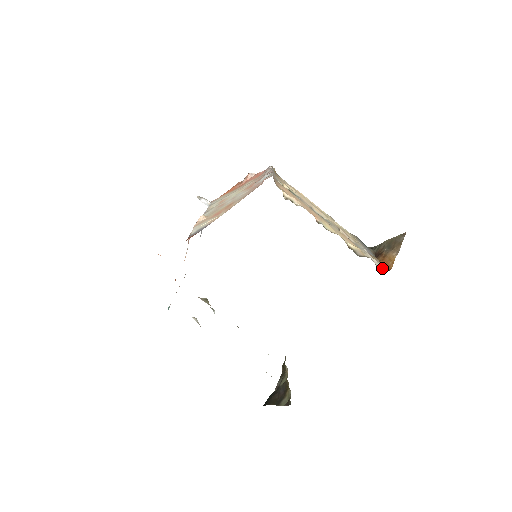
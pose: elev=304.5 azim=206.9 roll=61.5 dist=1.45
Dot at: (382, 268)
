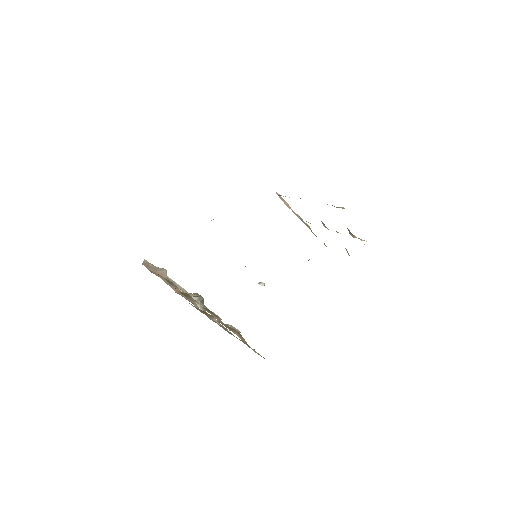
Dot at: occluded
